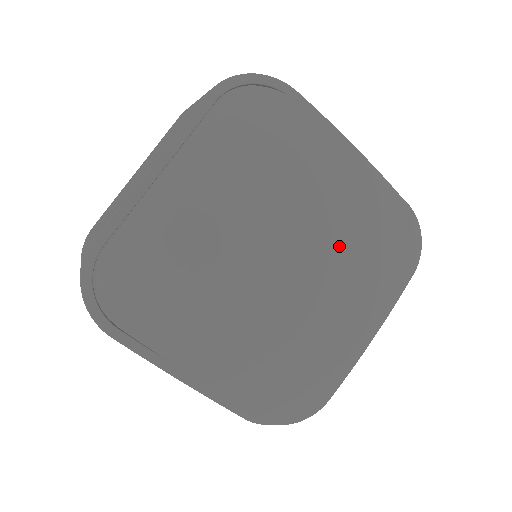
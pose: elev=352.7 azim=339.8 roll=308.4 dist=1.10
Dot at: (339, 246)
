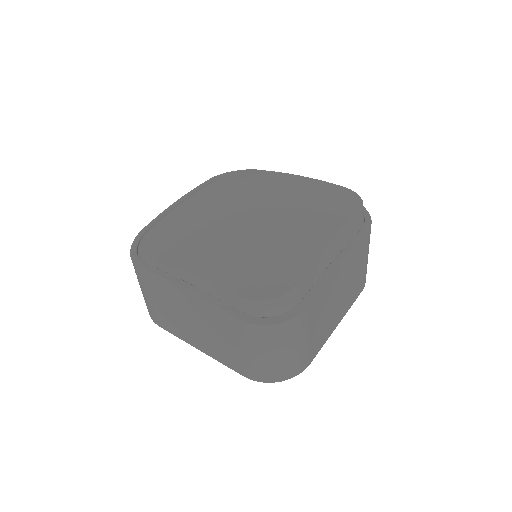
Dot at: (291, 204)
